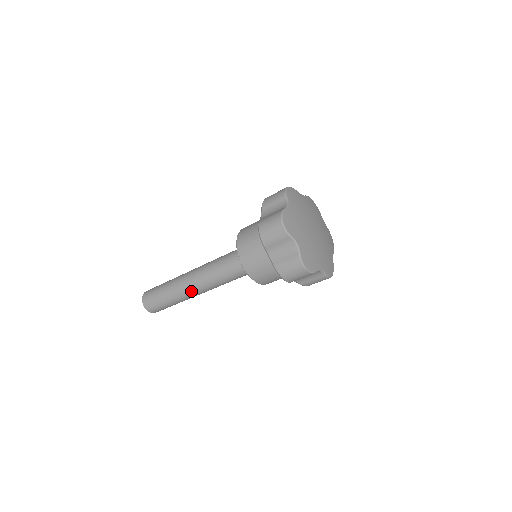
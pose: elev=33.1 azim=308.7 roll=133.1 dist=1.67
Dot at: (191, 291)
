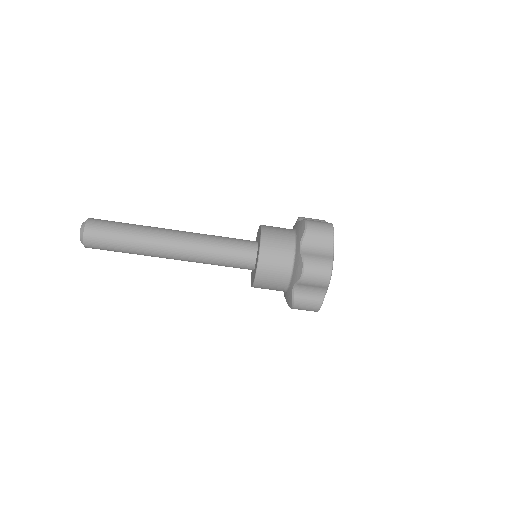
Dot at: (164, 256)
